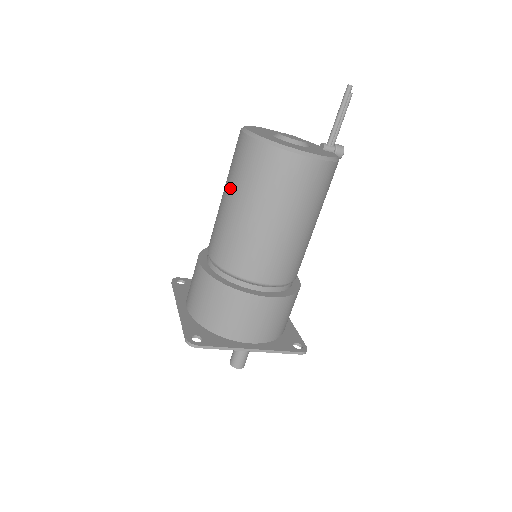
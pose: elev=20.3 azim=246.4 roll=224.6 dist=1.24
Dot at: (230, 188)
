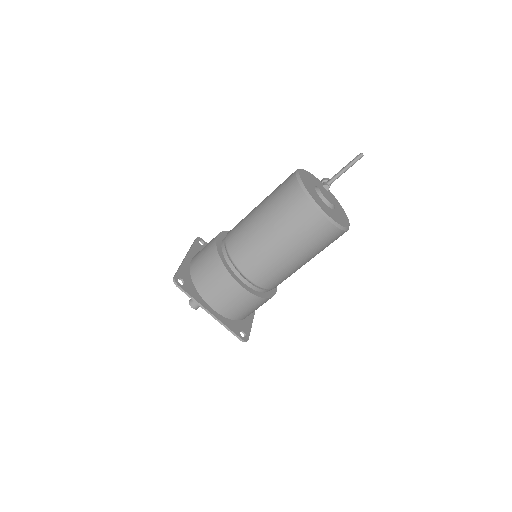
Dot at: (295, 247)
